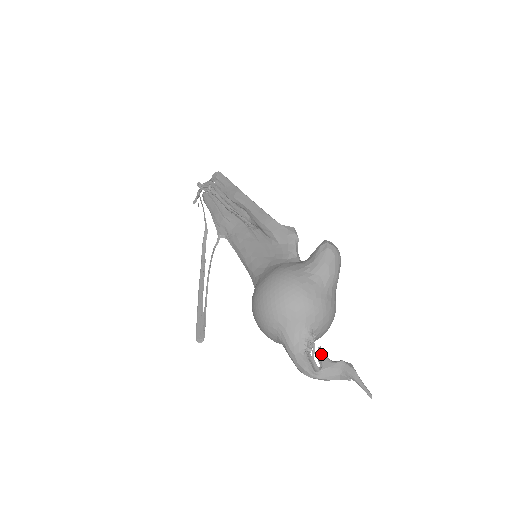
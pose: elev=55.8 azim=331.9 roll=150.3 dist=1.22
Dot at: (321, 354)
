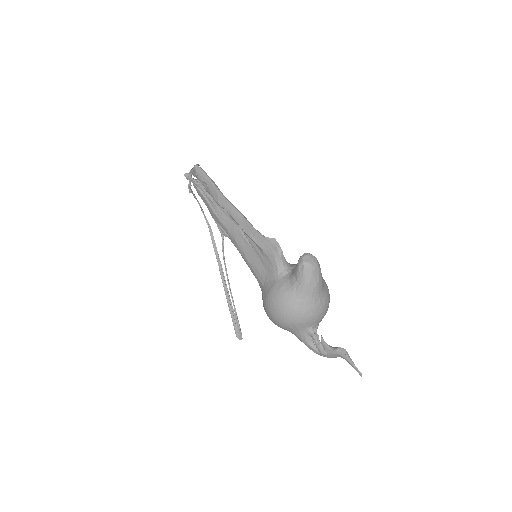
Dot at: (323, 343)
